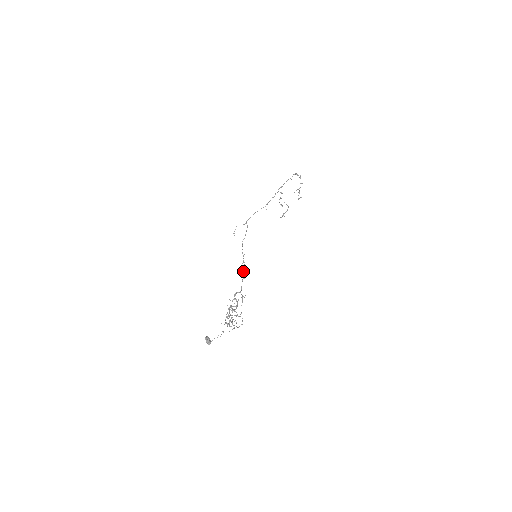
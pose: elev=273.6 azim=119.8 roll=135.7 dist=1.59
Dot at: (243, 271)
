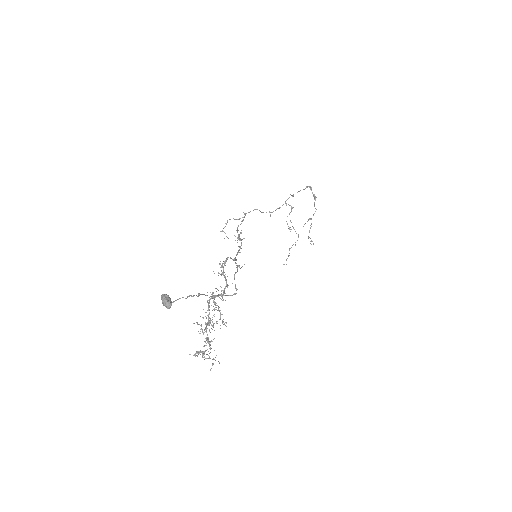
Dot at: occluded
